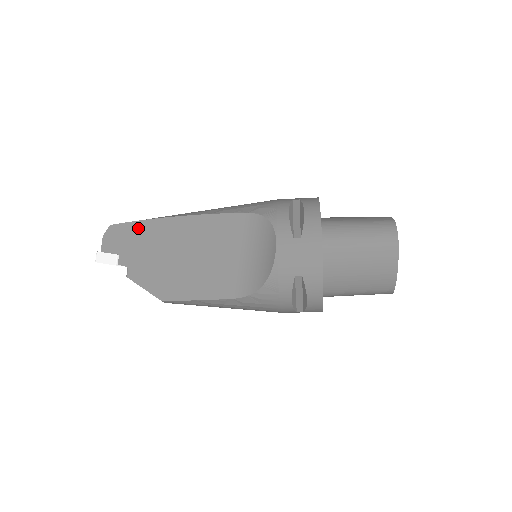
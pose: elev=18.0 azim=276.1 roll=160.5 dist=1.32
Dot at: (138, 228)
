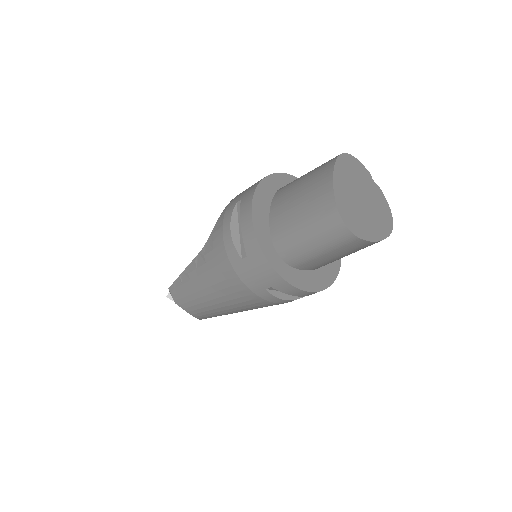
Dot at: occluded
